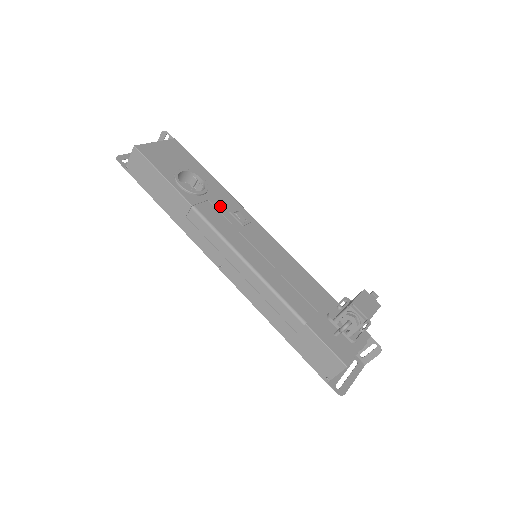
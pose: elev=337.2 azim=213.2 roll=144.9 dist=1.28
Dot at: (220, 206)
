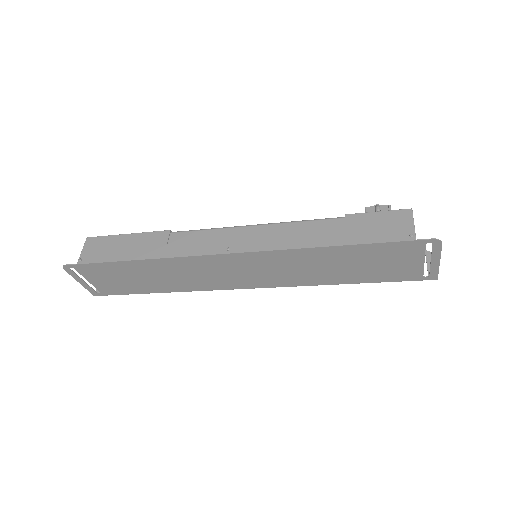
Dot at: occluded
